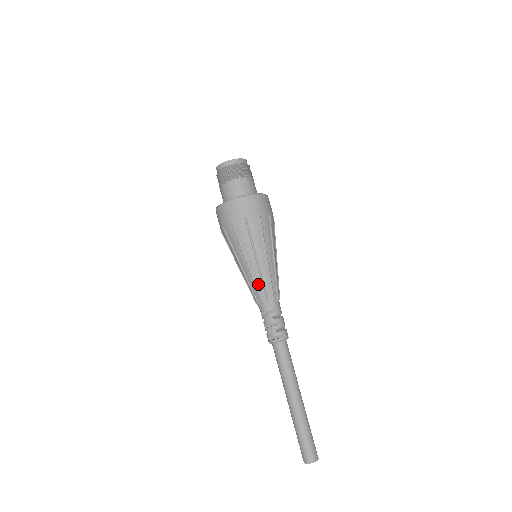
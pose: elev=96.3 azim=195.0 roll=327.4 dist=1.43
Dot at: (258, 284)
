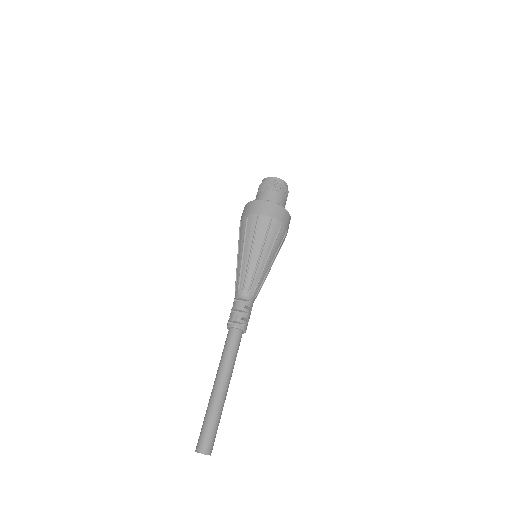
Dot at: (250, 273)
